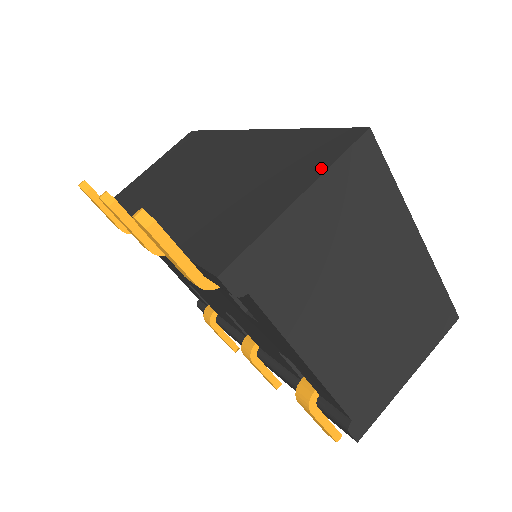
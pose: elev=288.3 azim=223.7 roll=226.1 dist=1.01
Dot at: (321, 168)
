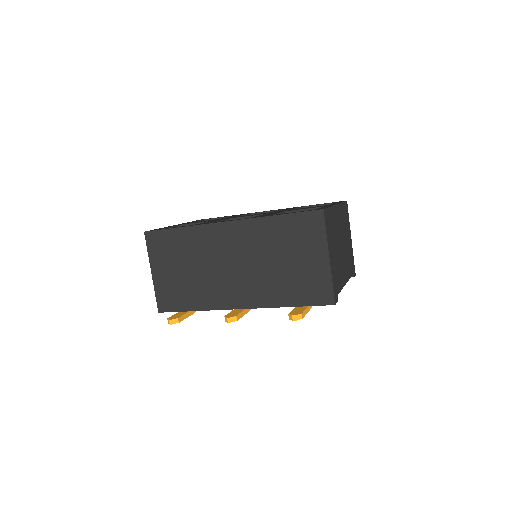
Dot at: (323, 239)
